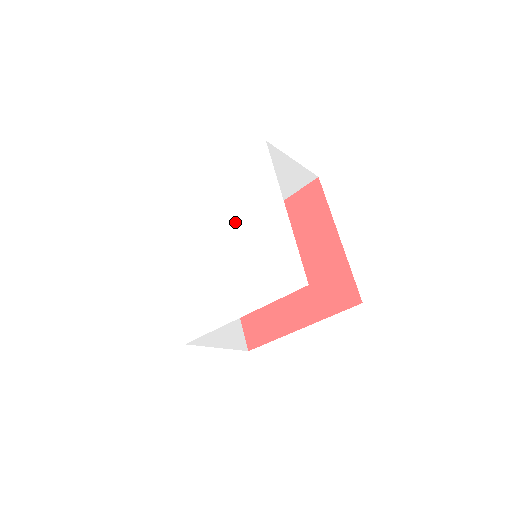
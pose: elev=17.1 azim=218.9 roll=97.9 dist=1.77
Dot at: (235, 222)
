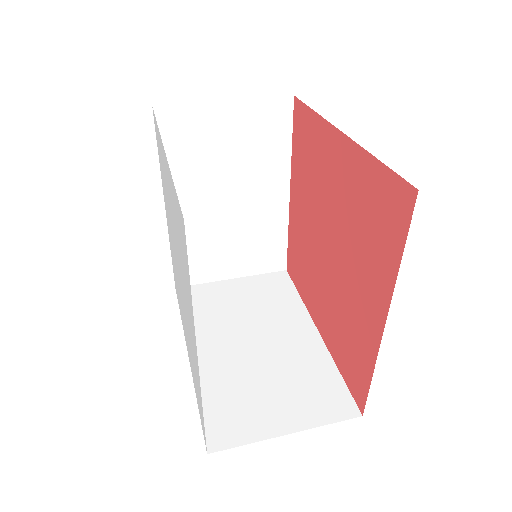
Dot at: (179, 265)
